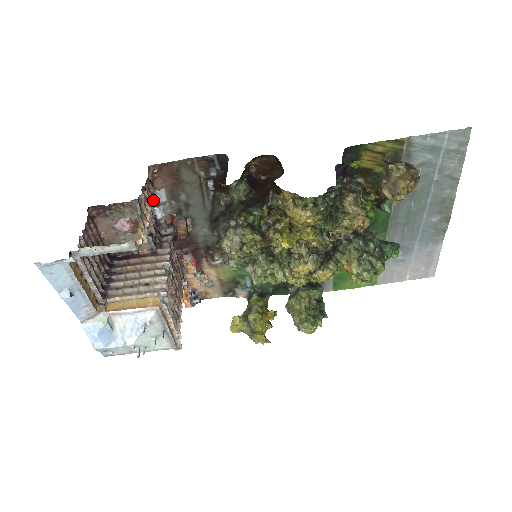
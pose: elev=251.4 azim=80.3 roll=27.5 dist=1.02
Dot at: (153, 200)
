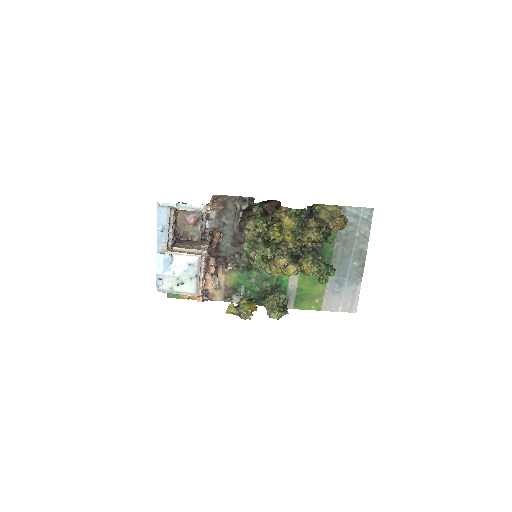
Dot at: (207, 216)
